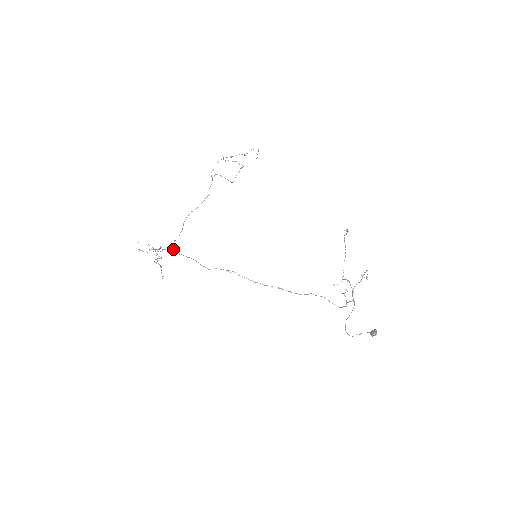
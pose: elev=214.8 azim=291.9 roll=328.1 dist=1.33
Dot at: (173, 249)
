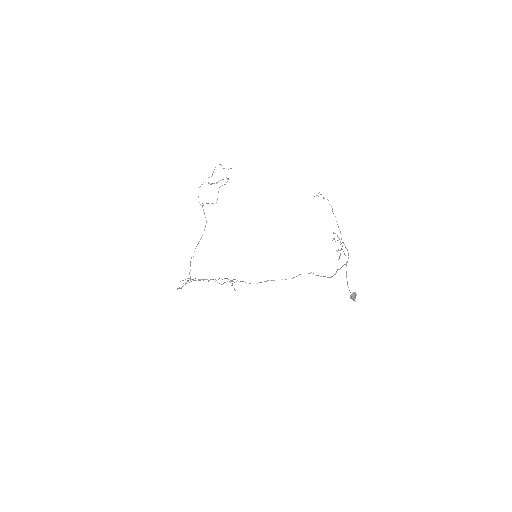
Dot at: (193, 279)
